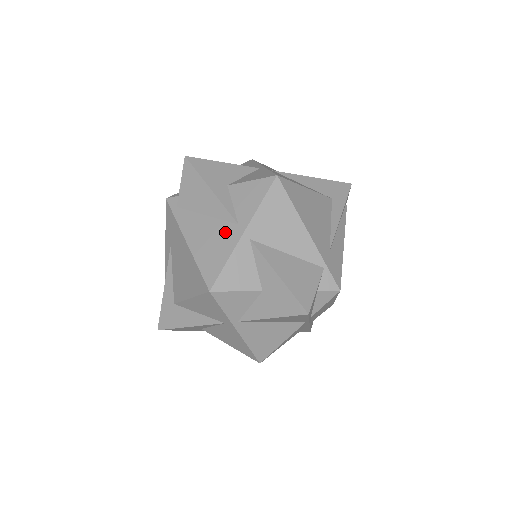
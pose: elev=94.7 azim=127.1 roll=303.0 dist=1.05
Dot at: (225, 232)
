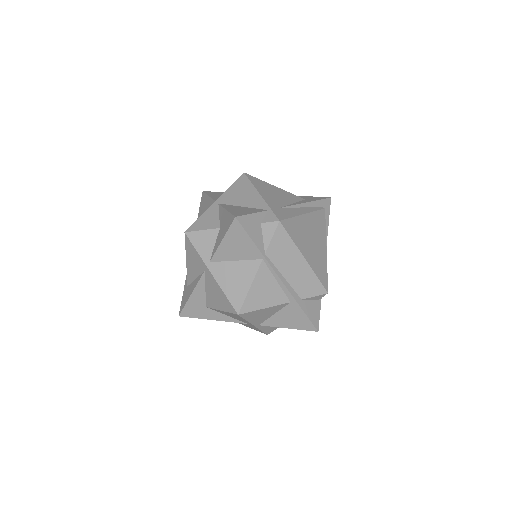
Dot at: occluded
